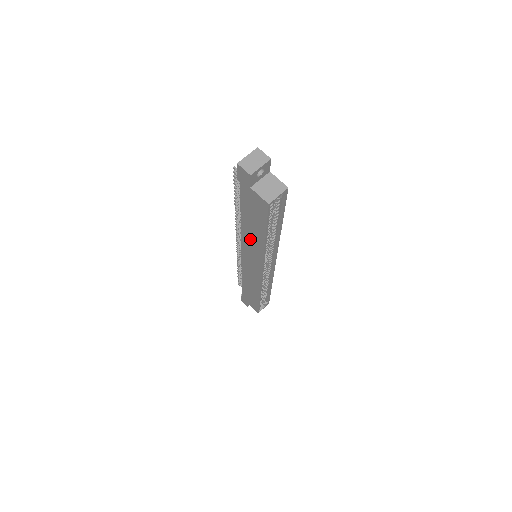
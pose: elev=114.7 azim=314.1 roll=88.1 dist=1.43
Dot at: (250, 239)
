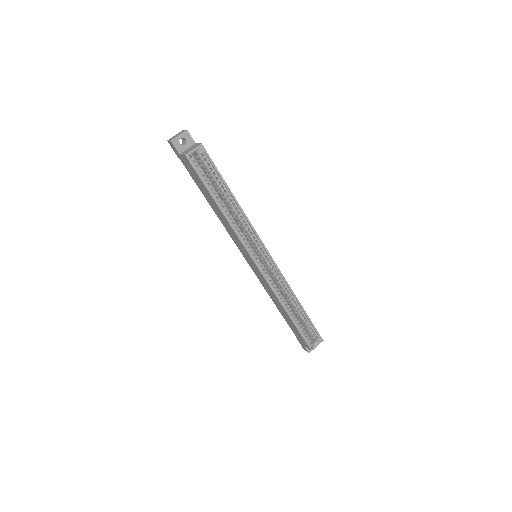
Dot at: (224, 222)
